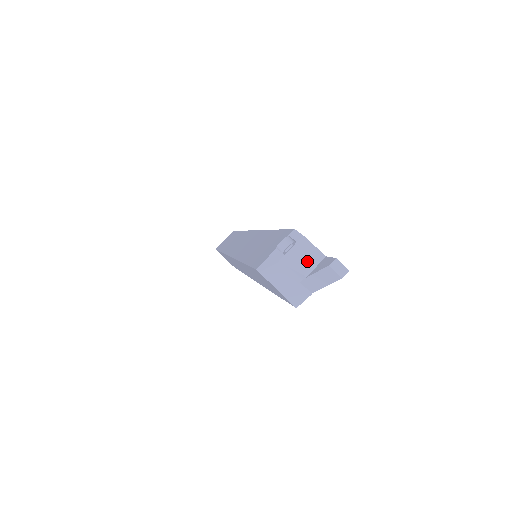
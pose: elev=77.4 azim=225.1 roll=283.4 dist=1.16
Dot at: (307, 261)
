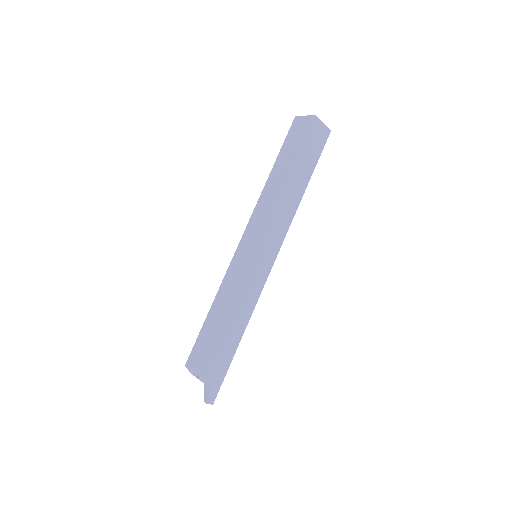
Dot at: occluded
